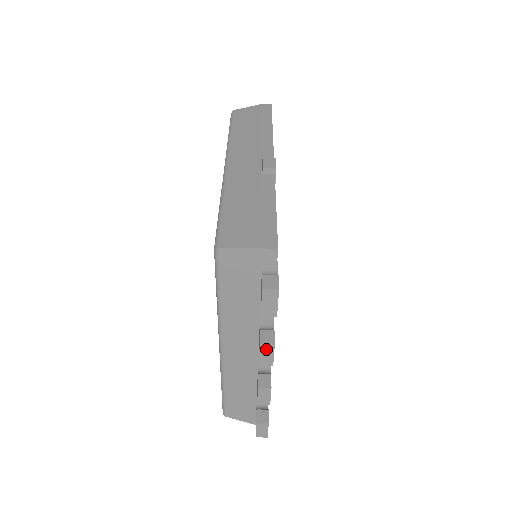
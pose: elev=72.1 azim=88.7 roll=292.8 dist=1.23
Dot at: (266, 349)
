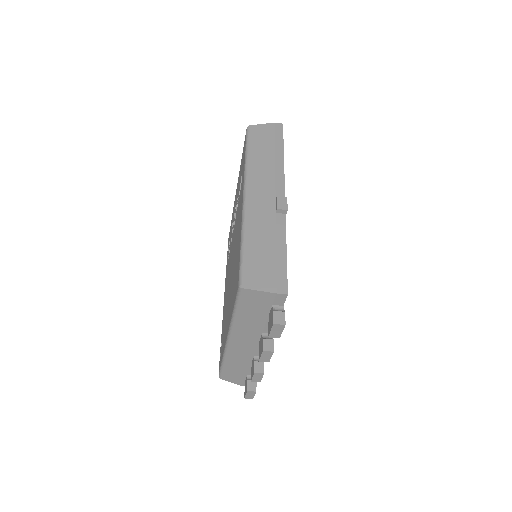
Dot at: (267, 354)
